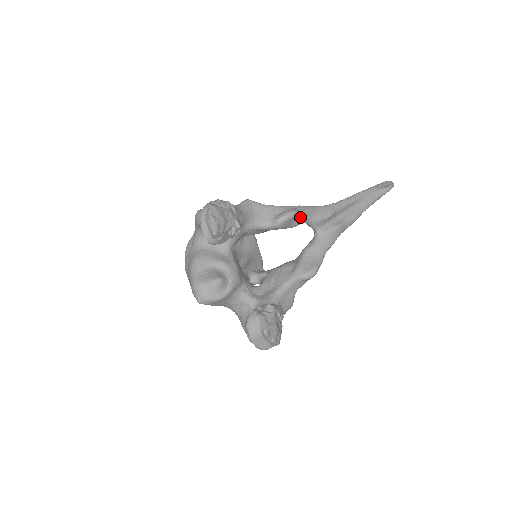
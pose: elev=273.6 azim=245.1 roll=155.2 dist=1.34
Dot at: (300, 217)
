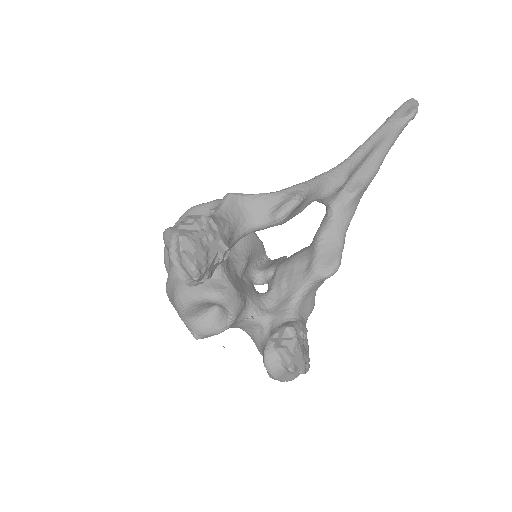
Dot at: (306, 200)
